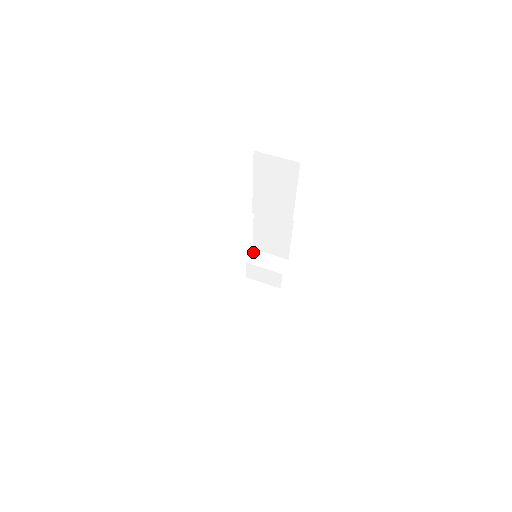
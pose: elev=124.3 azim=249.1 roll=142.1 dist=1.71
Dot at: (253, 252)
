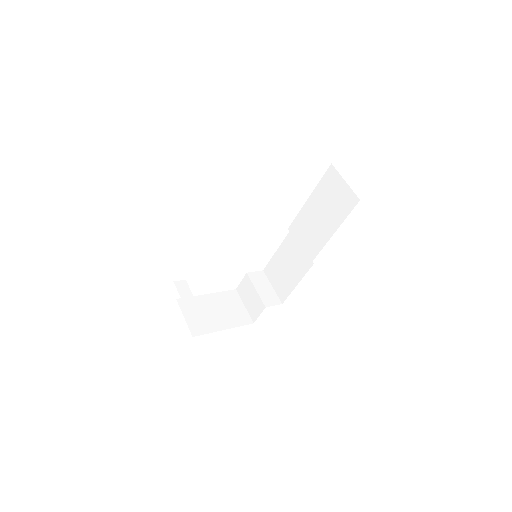
Dot at: (261, 272)
